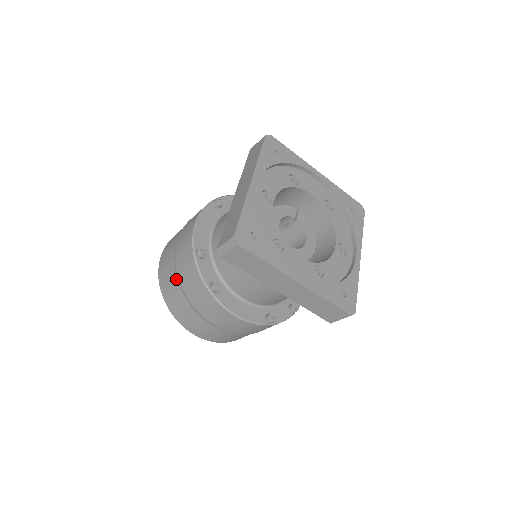
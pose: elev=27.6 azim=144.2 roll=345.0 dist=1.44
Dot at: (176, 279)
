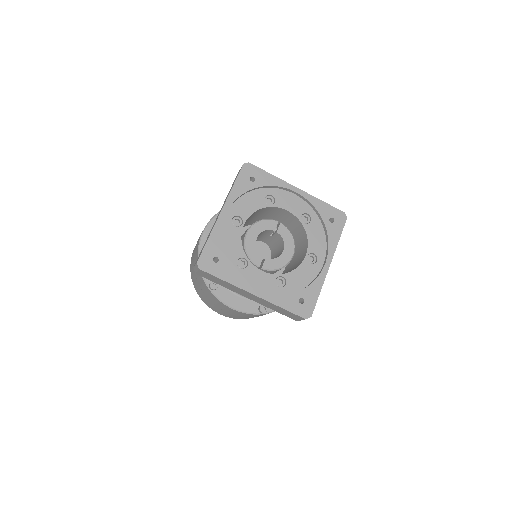
Dot at: occluded
